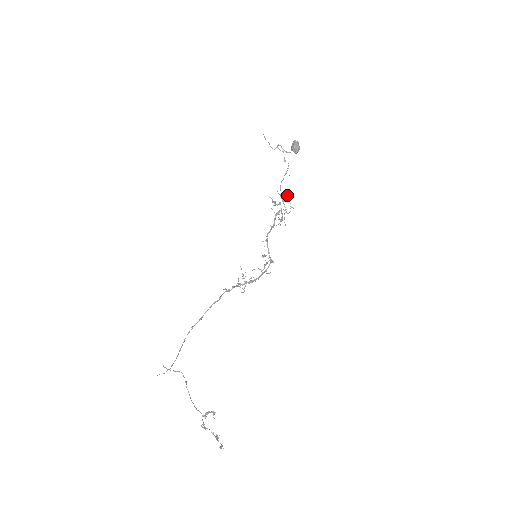
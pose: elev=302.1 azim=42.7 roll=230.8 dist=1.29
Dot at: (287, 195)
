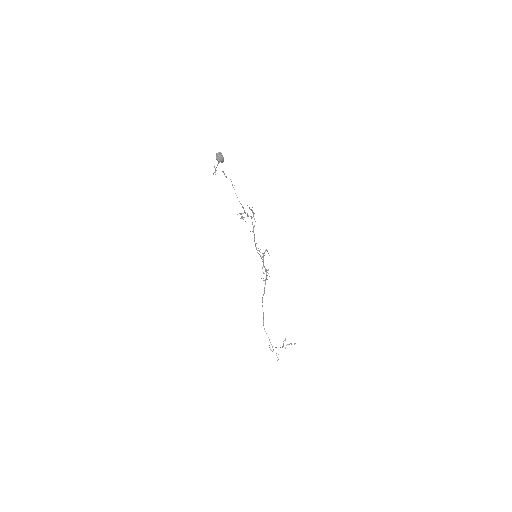
Dot at: occluded
